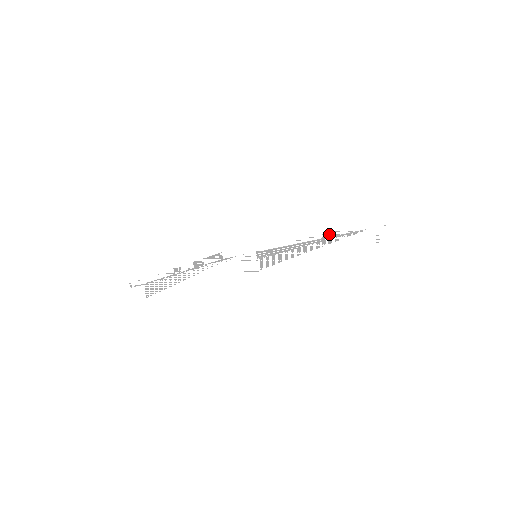
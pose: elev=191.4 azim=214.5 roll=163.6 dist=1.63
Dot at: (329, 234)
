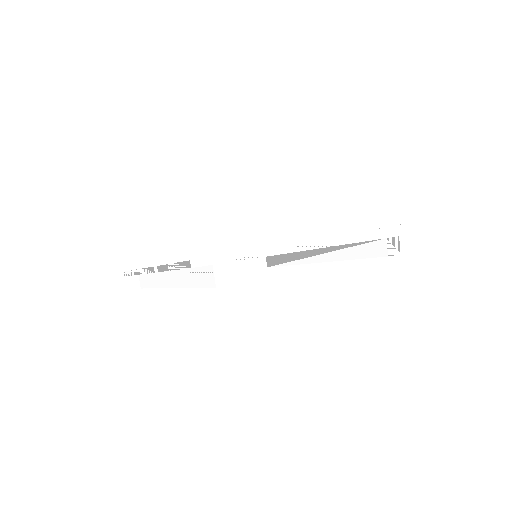
Dot at: (330, 244)
